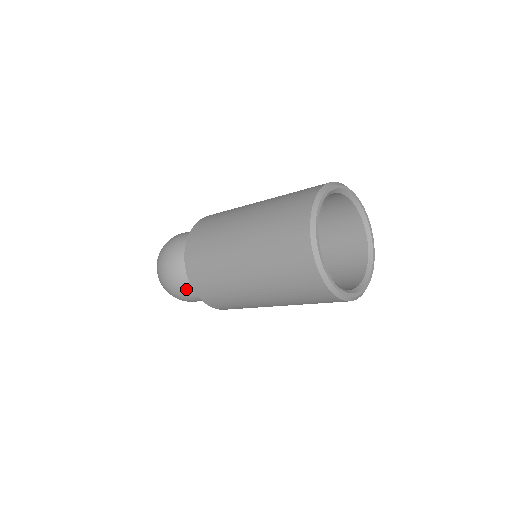
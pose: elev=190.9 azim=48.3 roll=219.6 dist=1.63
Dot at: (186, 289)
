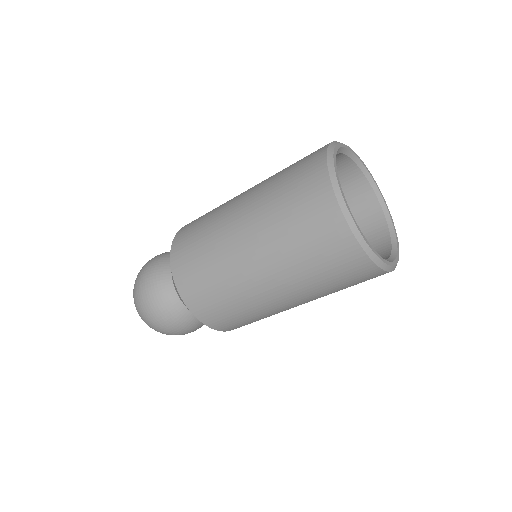
Dot at: (160, 290)
